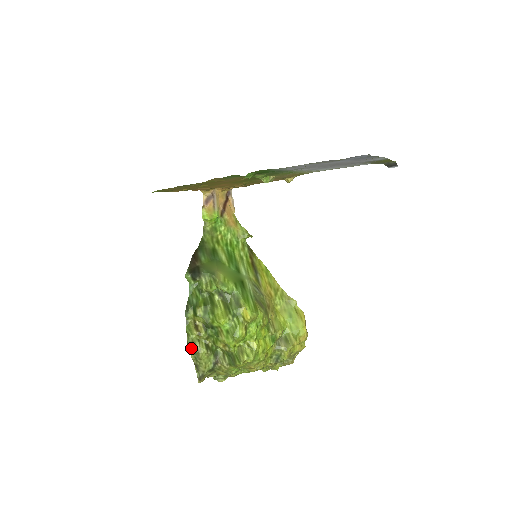
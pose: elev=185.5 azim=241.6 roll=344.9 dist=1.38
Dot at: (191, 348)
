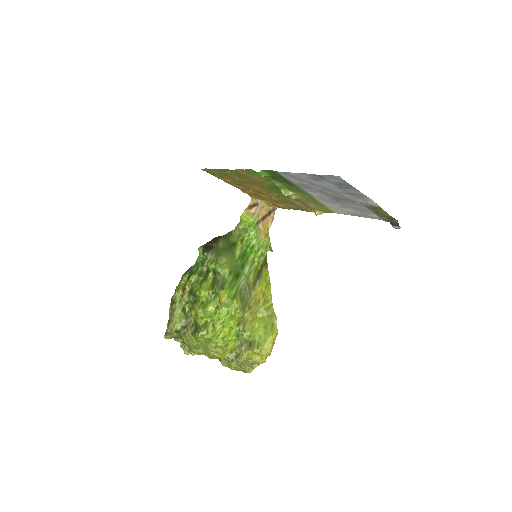
Dot at: (172, 304)
